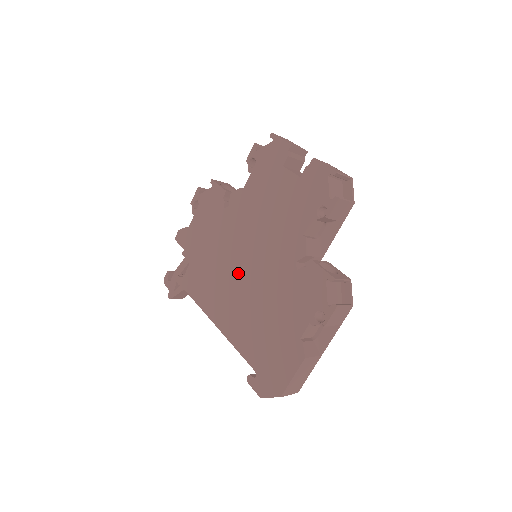
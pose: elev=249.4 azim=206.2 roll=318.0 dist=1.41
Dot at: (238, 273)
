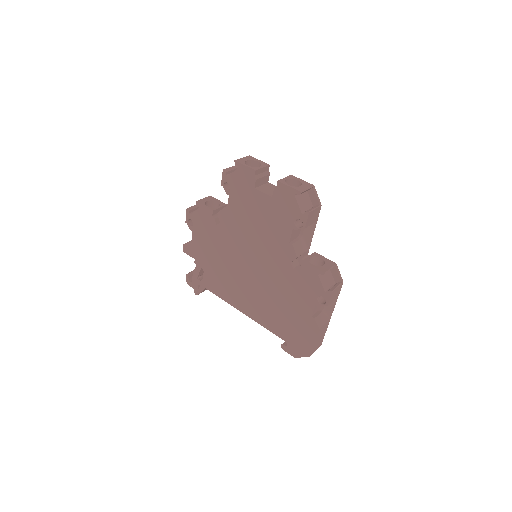
Dot at: (247, 274)
